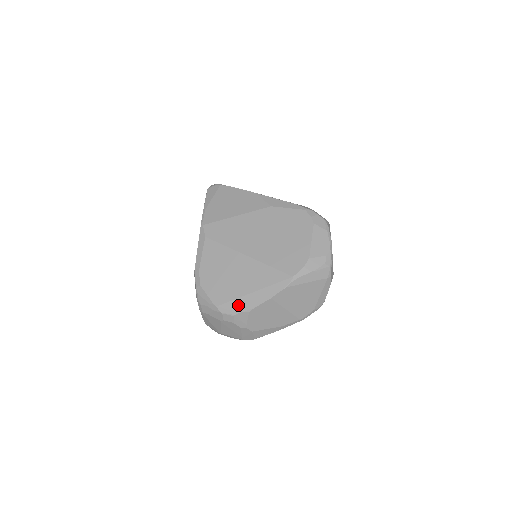
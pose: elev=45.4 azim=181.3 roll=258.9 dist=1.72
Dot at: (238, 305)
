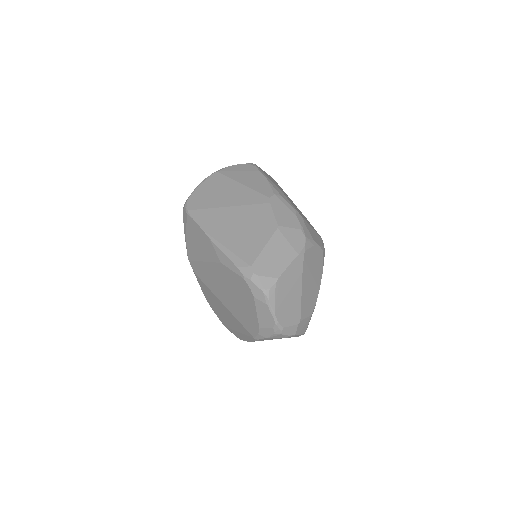
Dot at: (235, 334)
